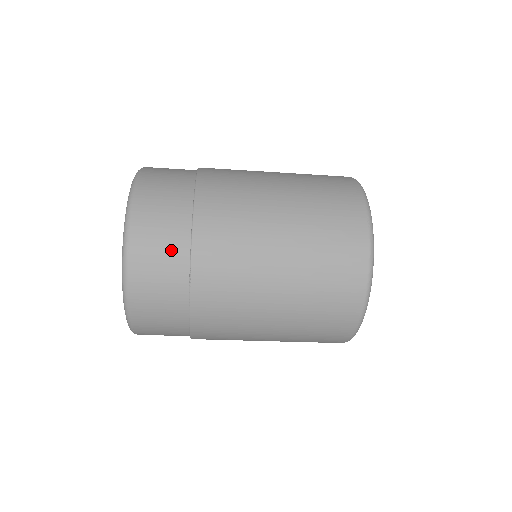
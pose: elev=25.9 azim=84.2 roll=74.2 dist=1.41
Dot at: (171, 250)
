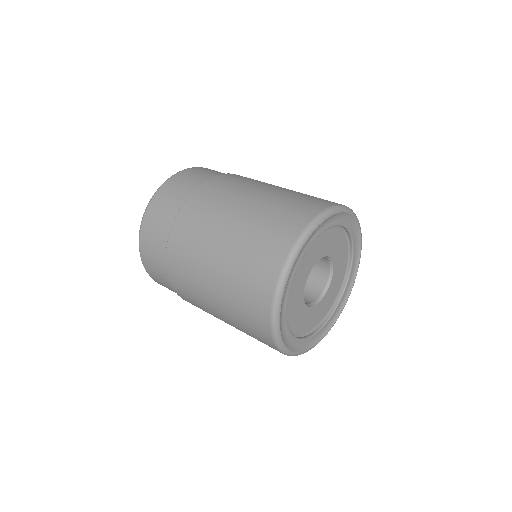
Dot at: (162, 275)
